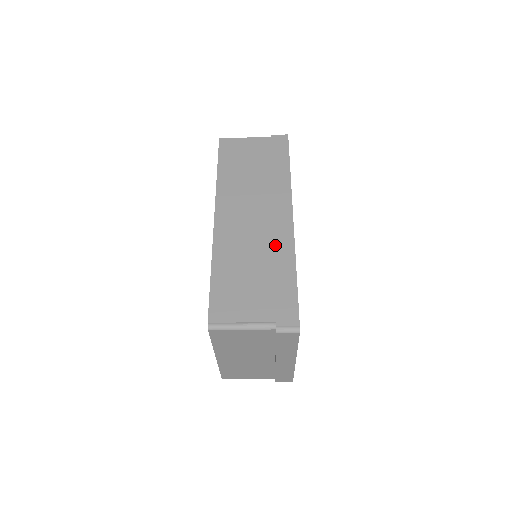
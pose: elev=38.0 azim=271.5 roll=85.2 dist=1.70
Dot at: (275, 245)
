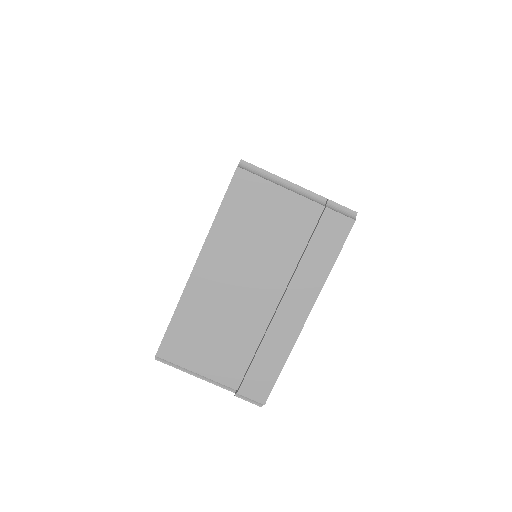
Dot at: occluded
